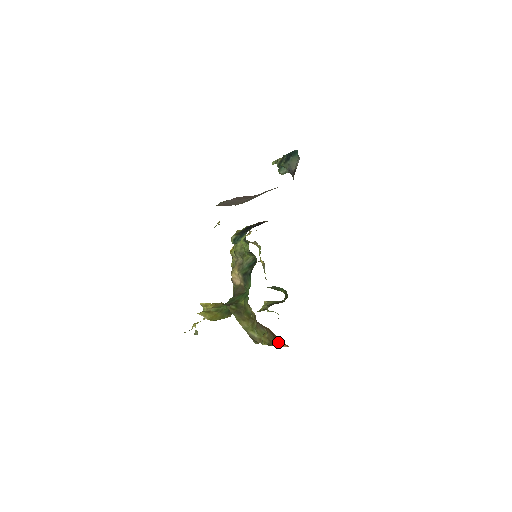
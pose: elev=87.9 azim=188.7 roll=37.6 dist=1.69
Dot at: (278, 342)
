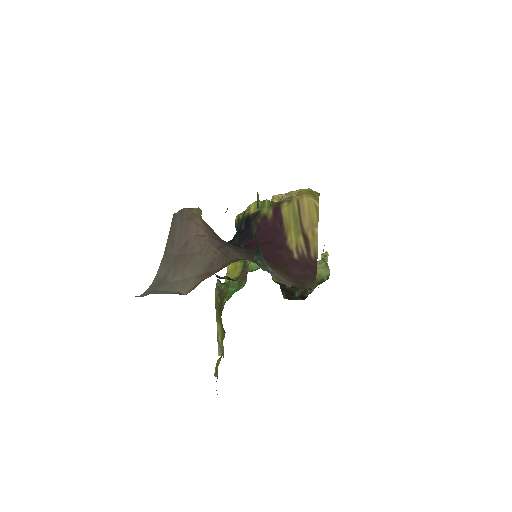
Dot at: occluded
